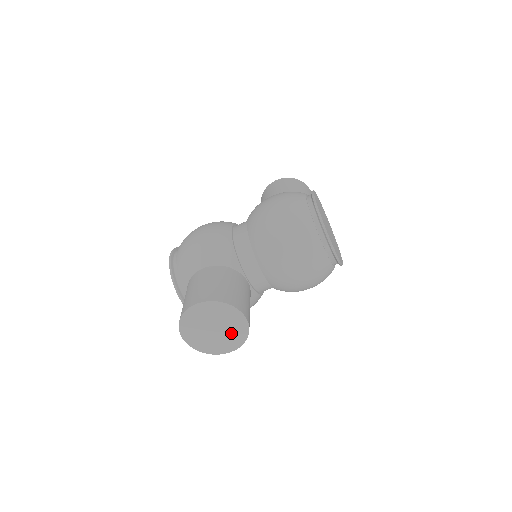
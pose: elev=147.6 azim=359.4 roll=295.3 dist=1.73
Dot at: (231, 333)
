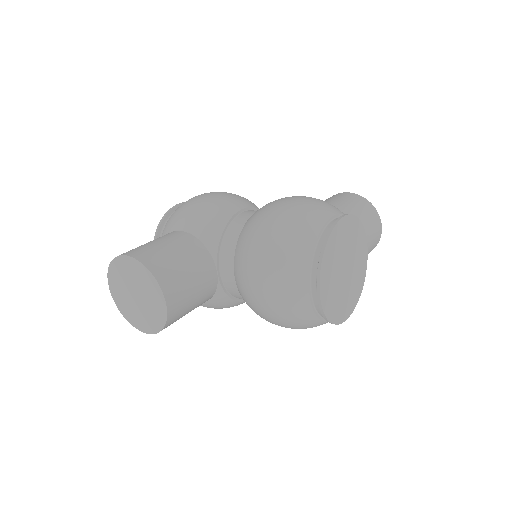
Dot at: (150, 312)
